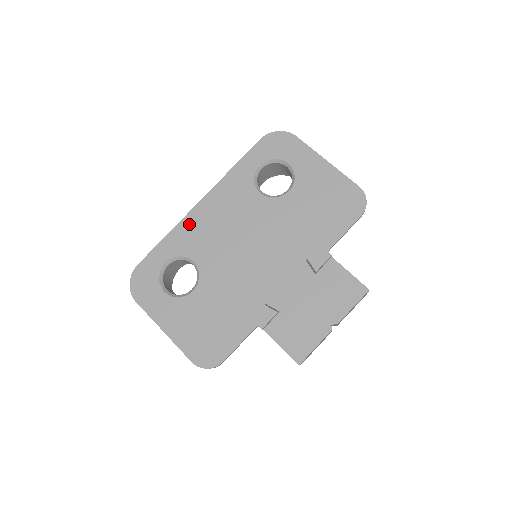
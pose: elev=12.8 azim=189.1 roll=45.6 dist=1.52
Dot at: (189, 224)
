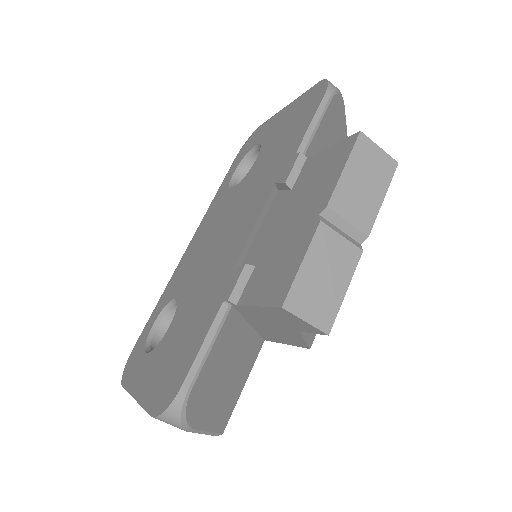
Dot at: (177, 271)
